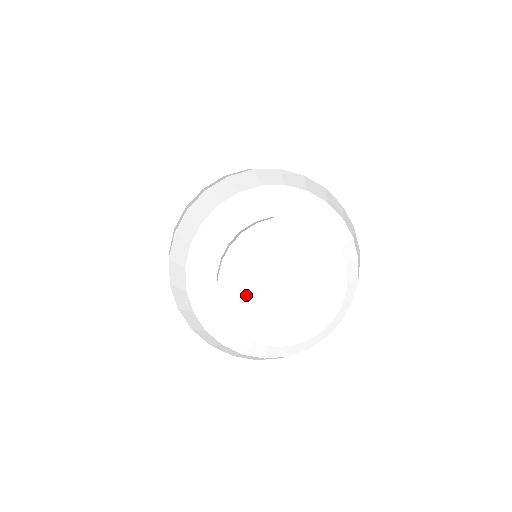
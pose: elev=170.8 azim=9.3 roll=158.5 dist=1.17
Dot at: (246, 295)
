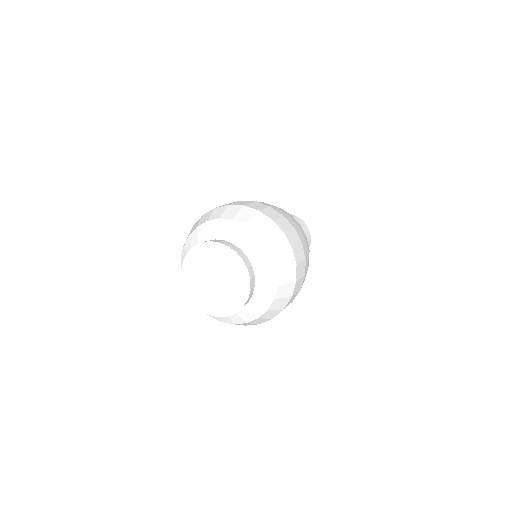
Dot at: (201, 293)
